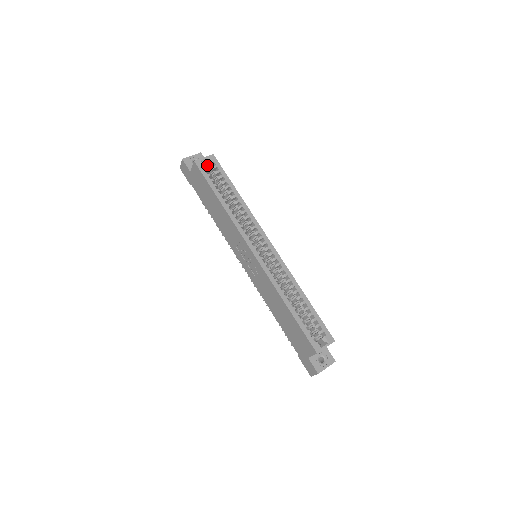
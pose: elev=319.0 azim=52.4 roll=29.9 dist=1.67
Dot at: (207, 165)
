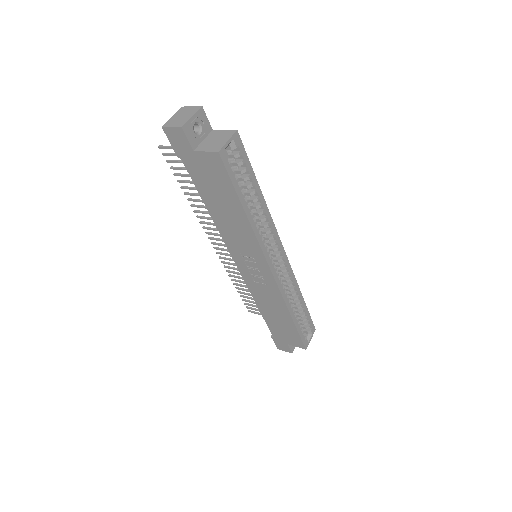
Dot at: occluded
